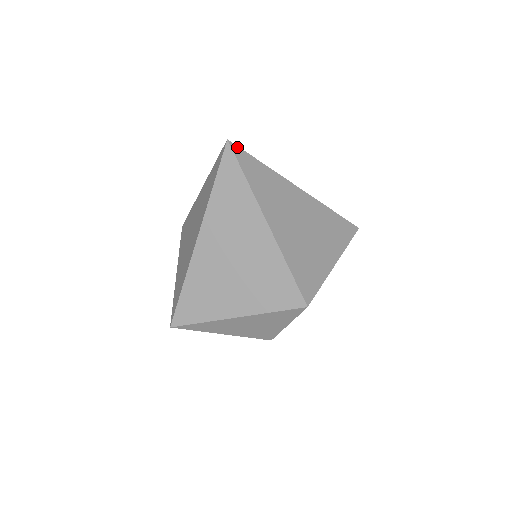
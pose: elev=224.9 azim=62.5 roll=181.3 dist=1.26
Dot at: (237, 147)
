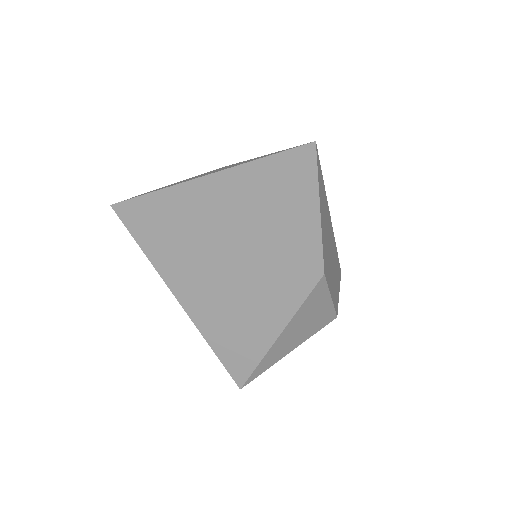
Dot at: (125, 202)
